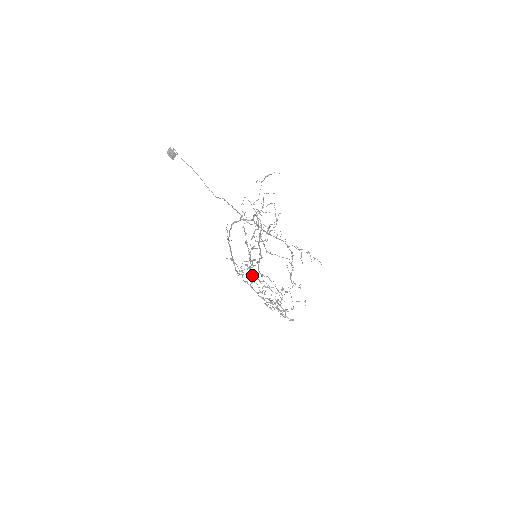
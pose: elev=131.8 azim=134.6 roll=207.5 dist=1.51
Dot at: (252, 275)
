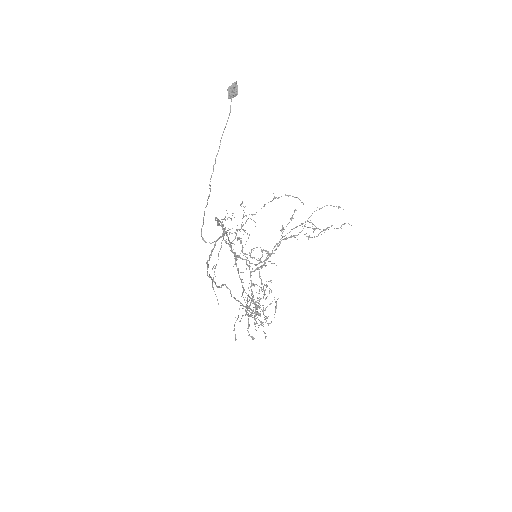
Dot at: (264, 263)
